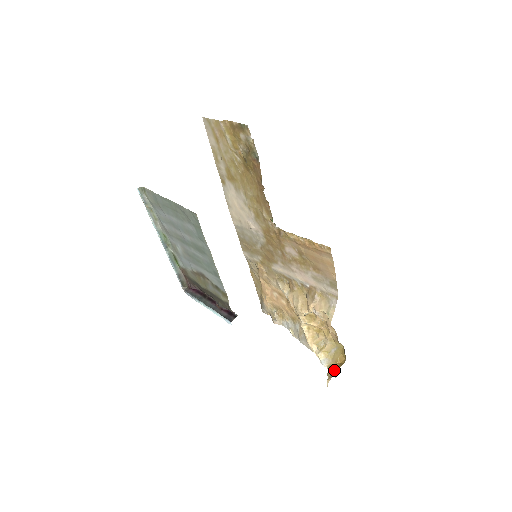
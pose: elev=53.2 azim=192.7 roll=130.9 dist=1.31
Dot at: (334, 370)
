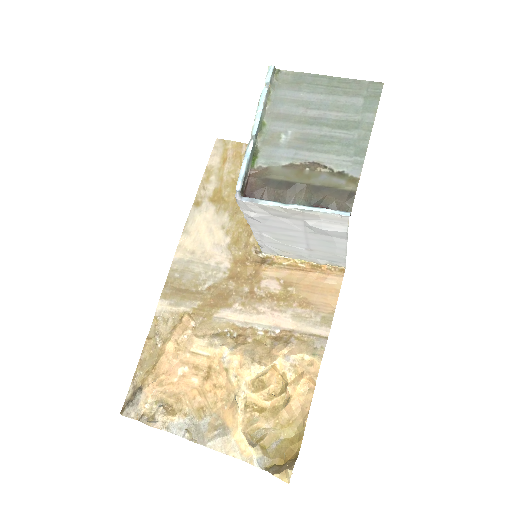
Dot at: (287, 464)
